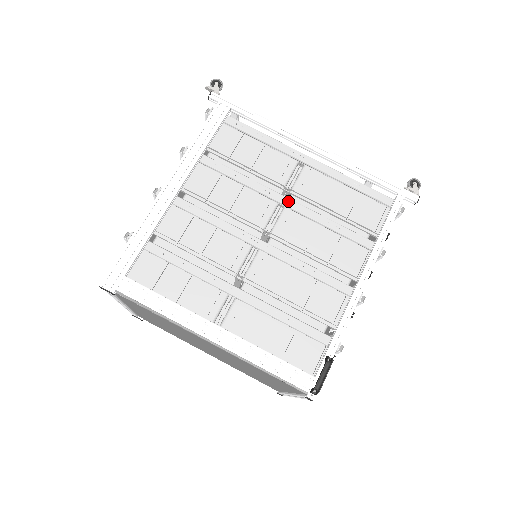
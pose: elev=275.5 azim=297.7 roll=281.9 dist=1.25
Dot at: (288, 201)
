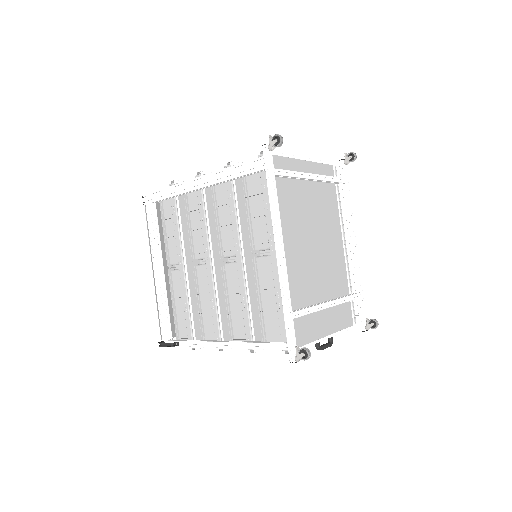
Dot at: (240, 262)
